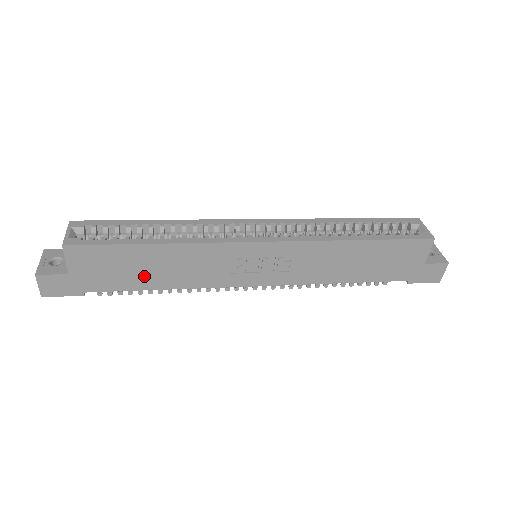
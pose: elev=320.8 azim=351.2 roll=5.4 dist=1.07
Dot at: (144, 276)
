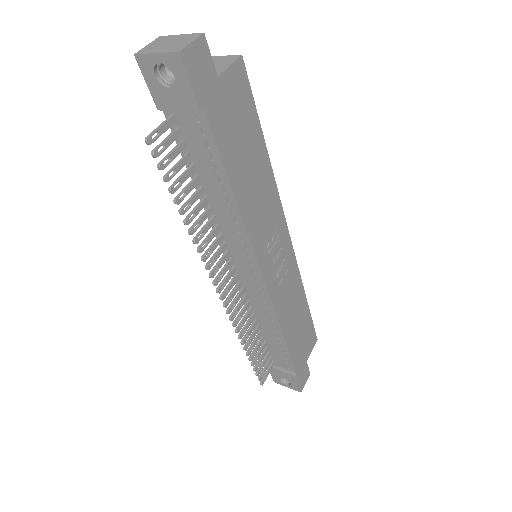
Dot at: (240, 164)
